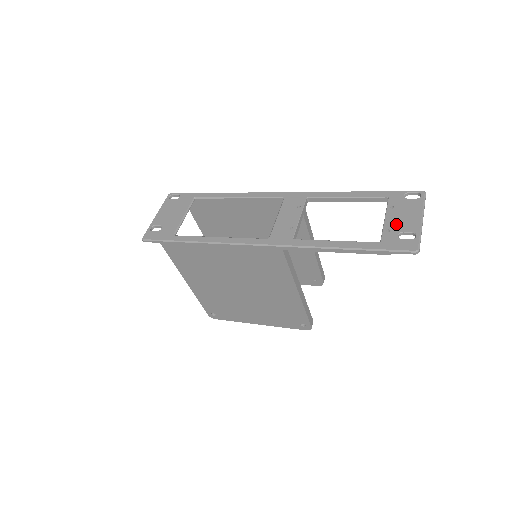
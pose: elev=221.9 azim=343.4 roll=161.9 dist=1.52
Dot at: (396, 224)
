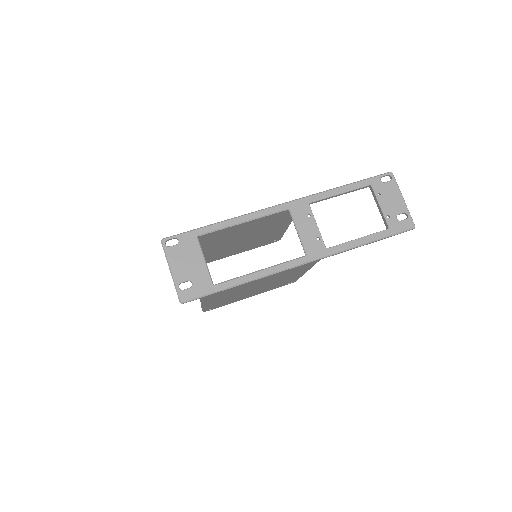
Dot at: (390, 209)
